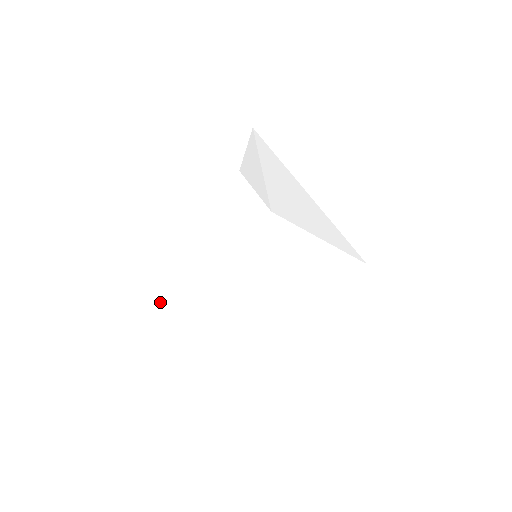
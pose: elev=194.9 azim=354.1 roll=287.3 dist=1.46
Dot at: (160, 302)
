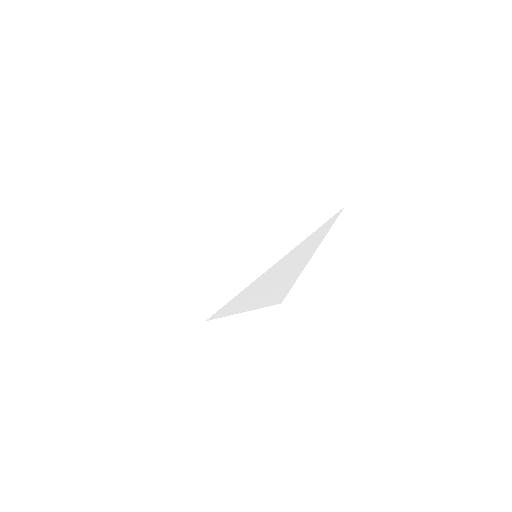
Dot at: (224, 316)
